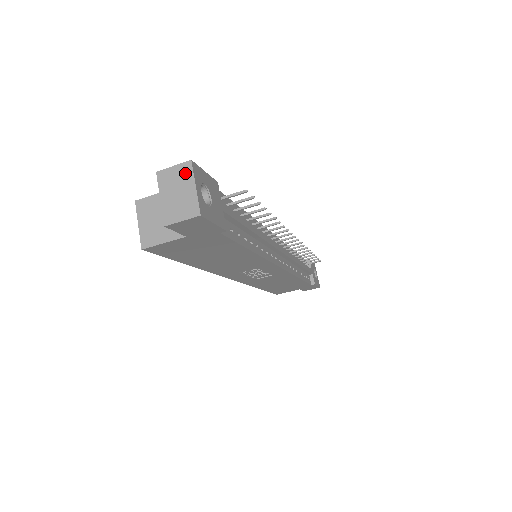
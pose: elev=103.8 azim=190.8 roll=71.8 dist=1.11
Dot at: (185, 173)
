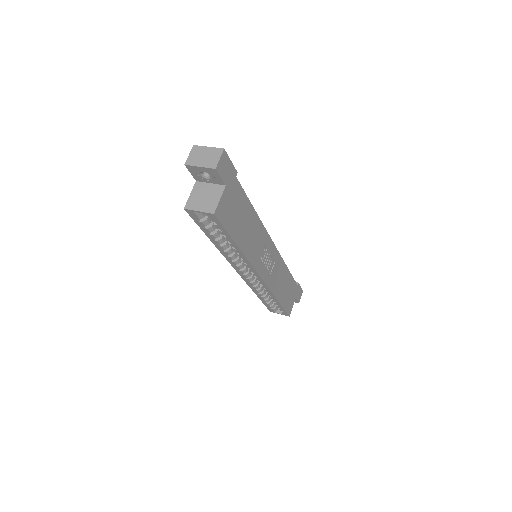
Dot at: (197, 150)
